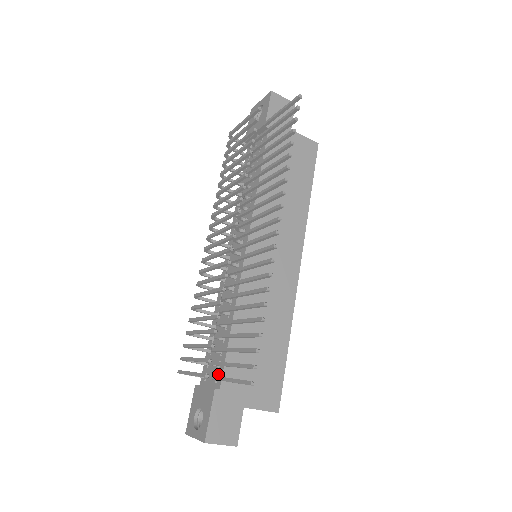
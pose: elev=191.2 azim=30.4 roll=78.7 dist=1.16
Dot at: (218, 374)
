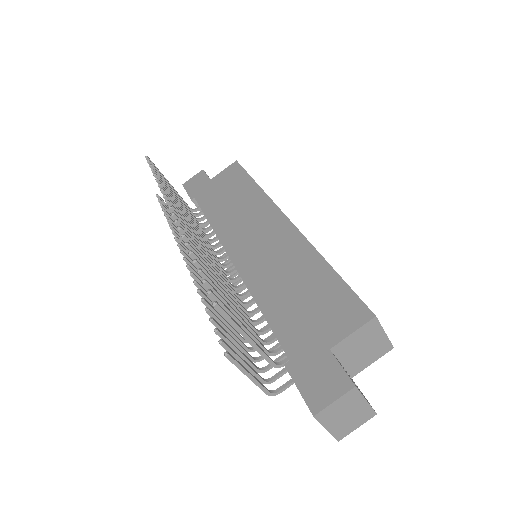
Dot at: occluded
